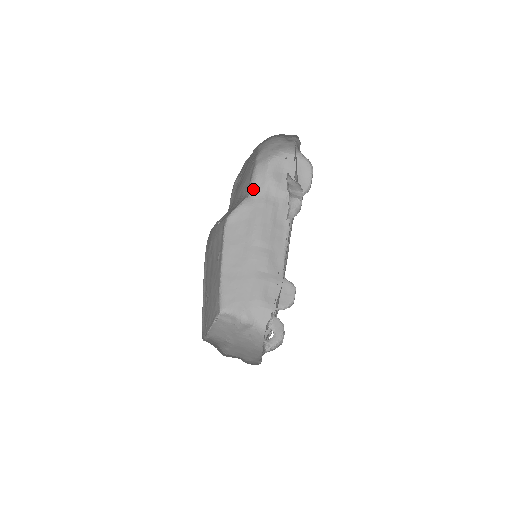
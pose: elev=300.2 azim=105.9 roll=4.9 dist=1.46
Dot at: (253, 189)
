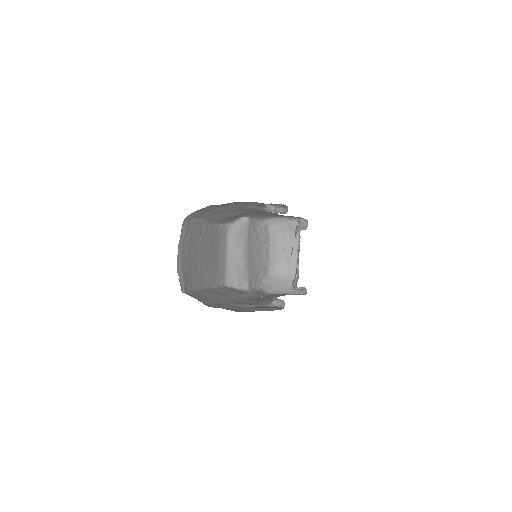
Dot at: (253, 291)
